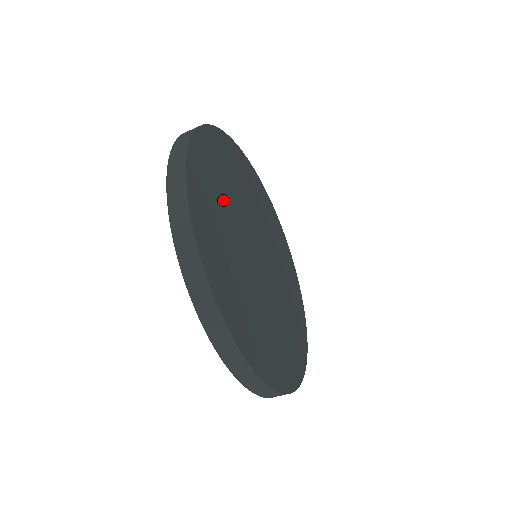
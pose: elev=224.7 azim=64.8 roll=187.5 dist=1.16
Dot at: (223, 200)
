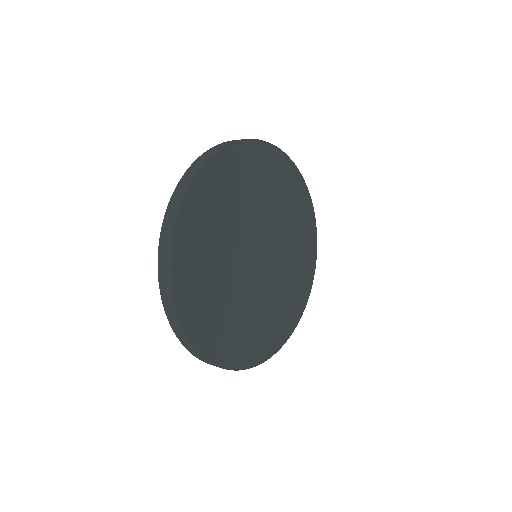
Dot at: (217, 287)
